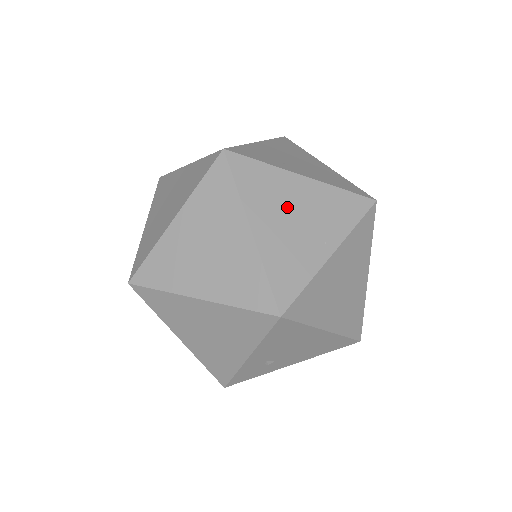
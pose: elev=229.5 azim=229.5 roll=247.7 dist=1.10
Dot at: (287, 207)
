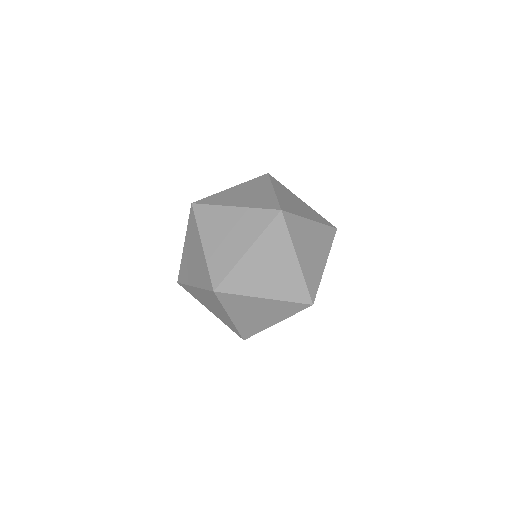
Dot at: (308, 241)
